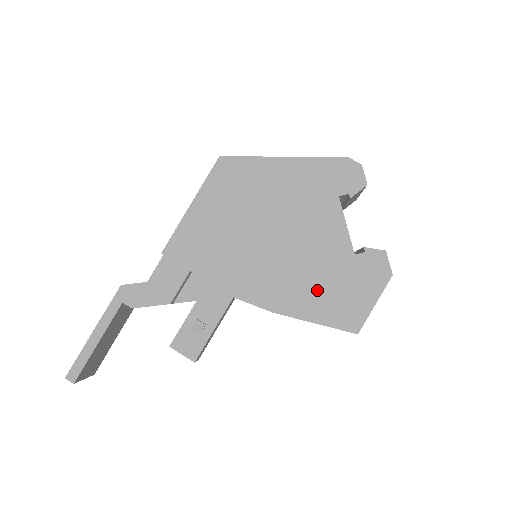
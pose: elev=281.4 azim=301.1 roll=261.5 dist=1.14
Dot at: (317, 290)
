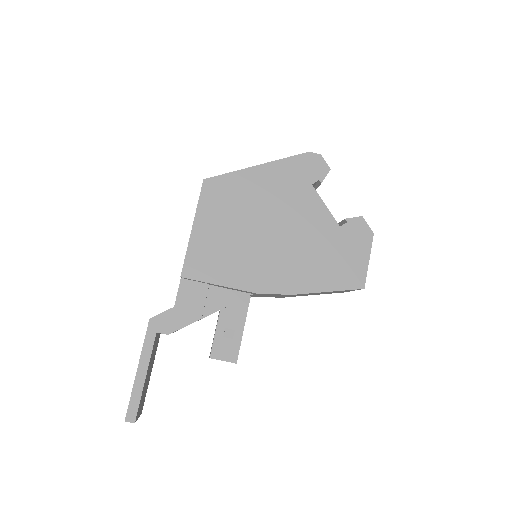
Dot at: (321, 264)
